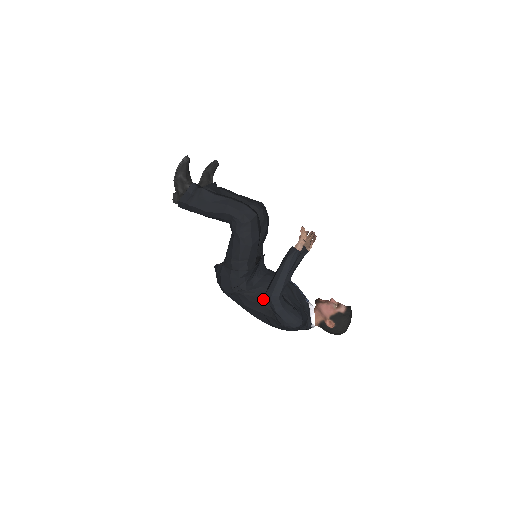
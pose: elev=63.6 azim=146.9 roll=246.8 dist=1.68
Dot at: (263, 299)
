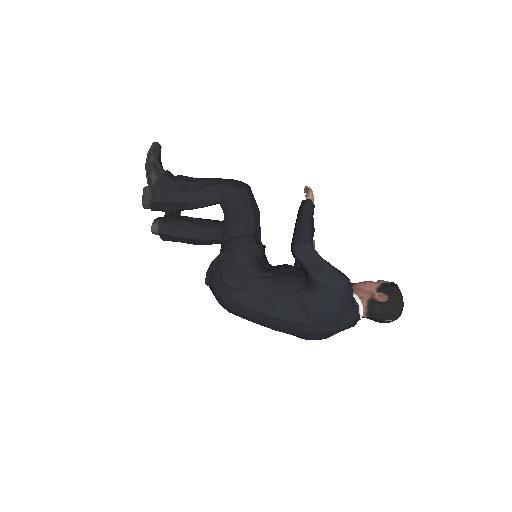
Dot at: (287, 275)
